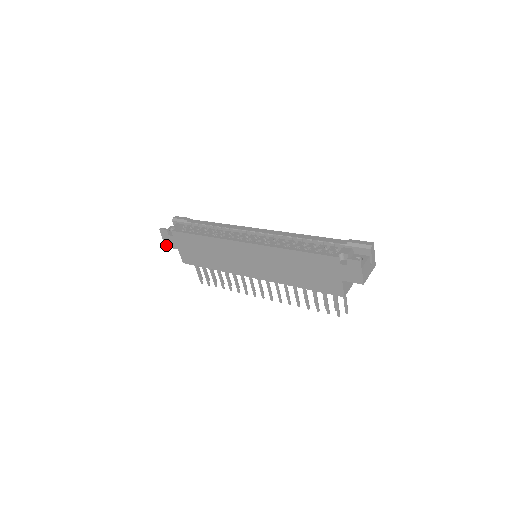
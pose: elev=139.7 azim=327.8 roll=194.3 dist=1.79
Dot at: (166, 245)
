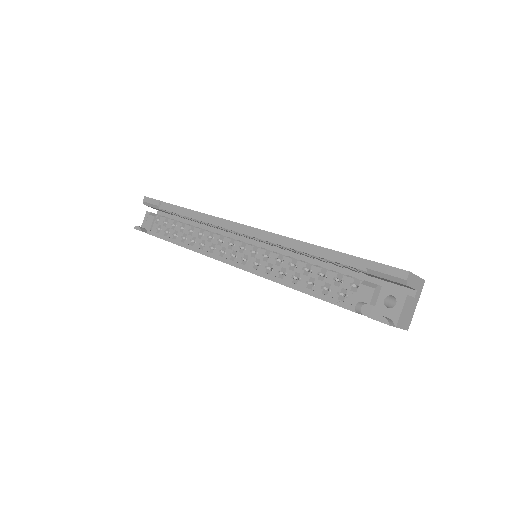
Dot at: occluded
